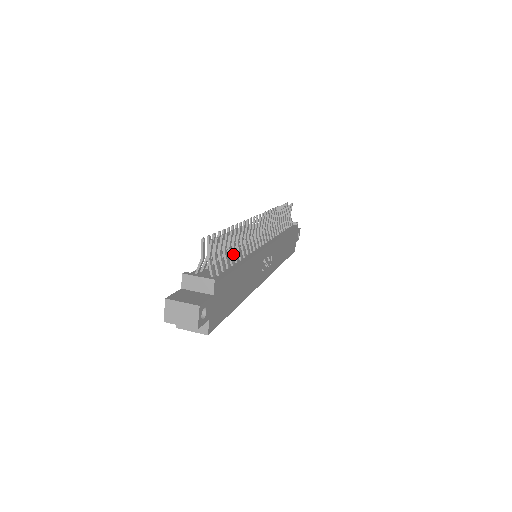
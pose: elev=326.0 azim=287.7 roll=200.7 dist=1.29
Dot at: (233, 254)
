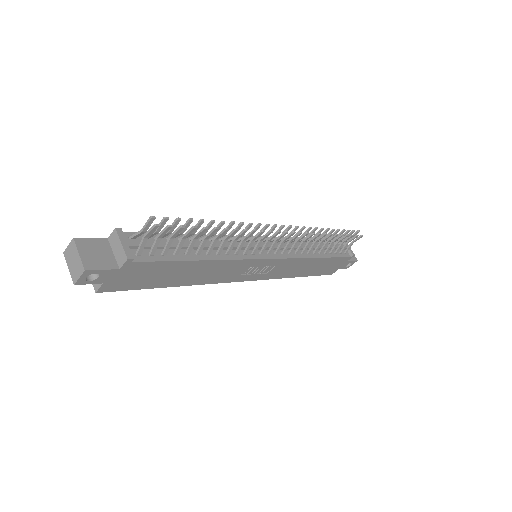
Dot at: (199, 245)
